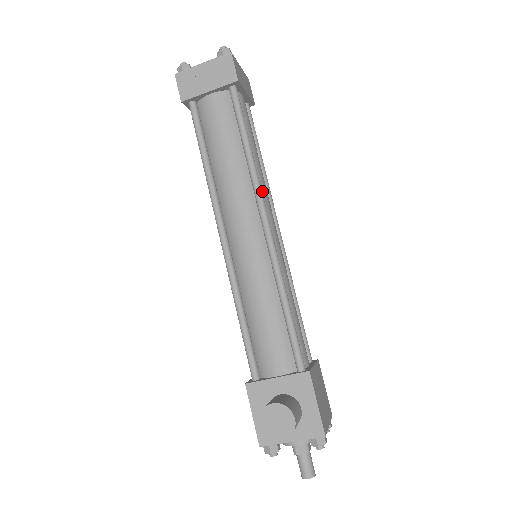
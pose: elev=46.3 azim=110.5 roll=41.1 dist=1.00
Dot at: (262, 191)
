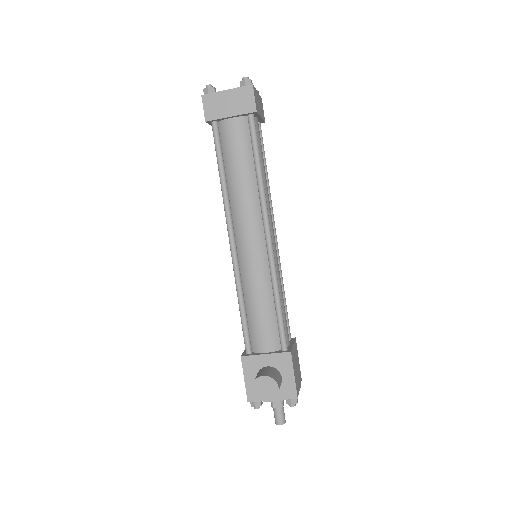
Dot at: (267, 205)
